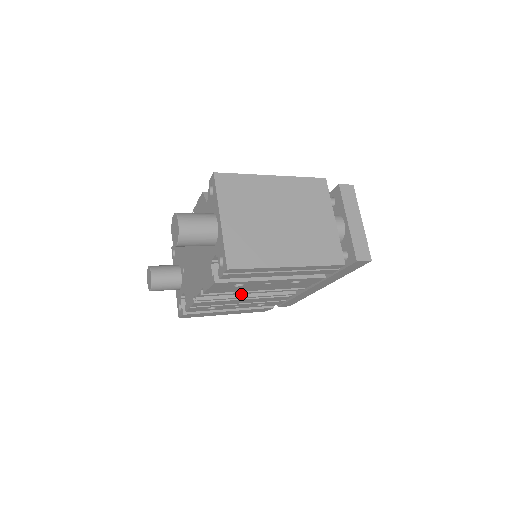
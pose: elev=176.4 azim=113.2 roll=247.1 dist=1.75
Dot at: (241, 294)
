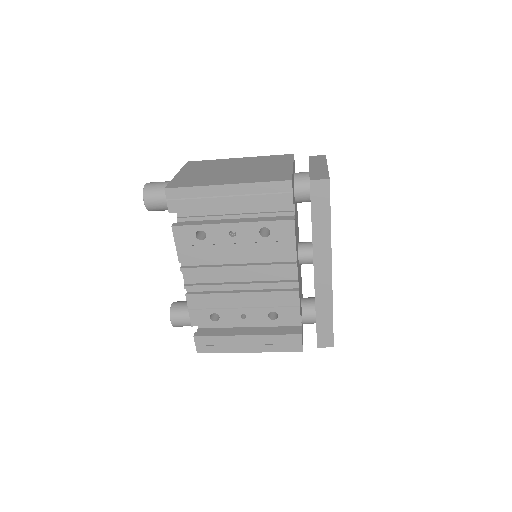
Dot at: (232, 282)
